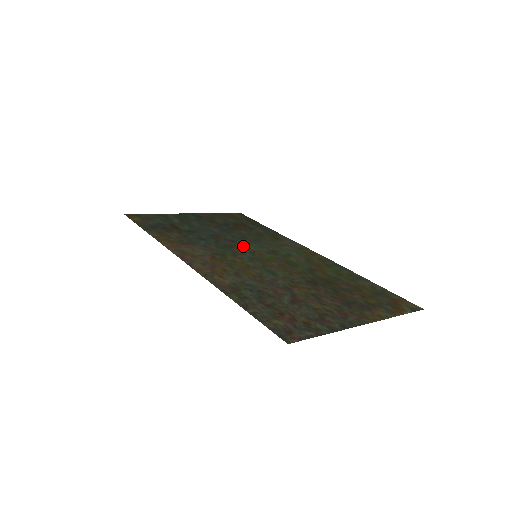
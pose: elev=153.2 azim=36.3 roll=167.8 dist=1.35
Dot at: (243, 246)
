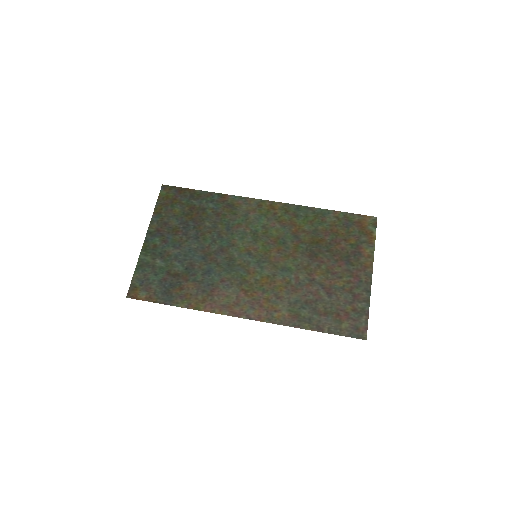
Dot at: (235, 250)
